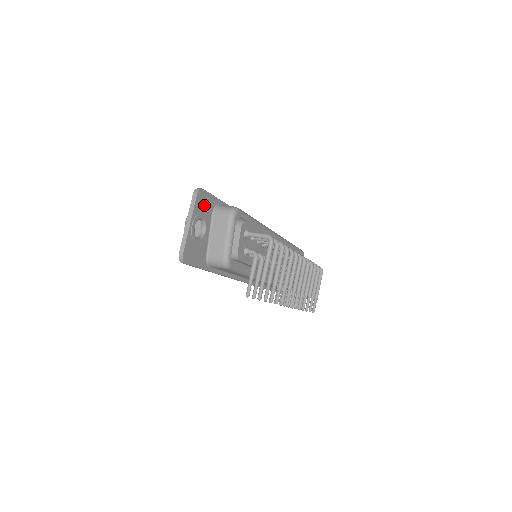
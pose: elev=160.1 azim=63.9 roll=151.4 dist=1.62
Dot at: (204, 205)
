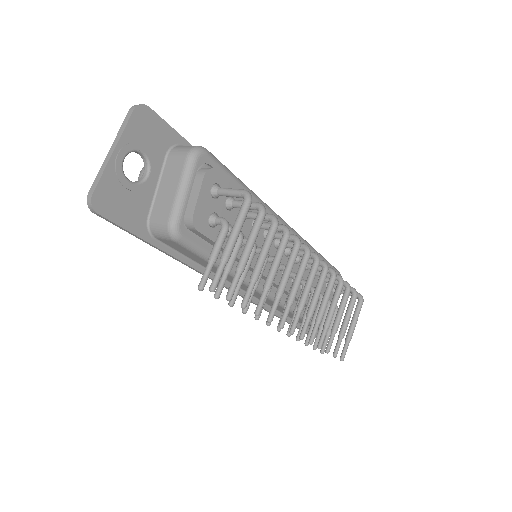
Dot at: (149, 134)
